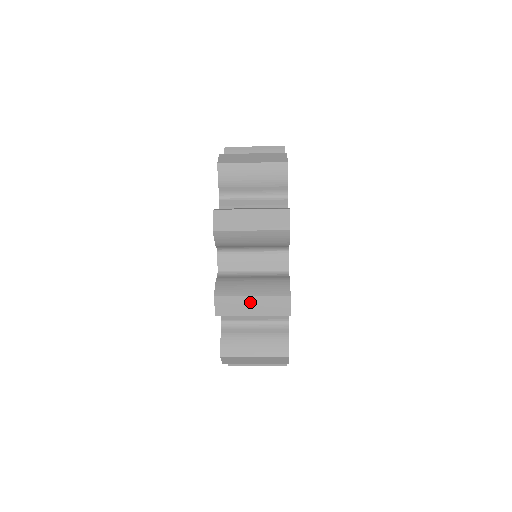
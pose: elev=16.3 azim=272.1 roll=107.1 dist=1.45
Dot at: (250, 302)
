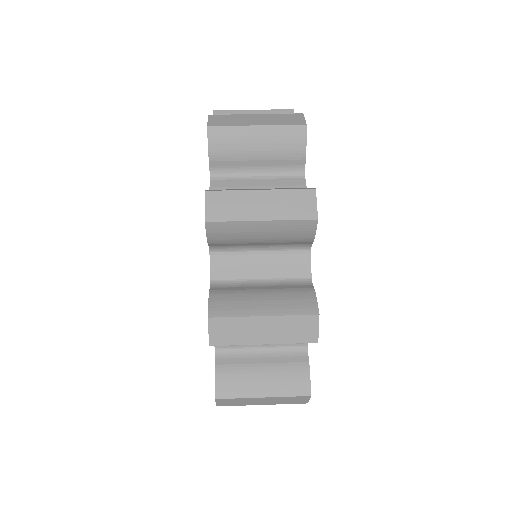
Dot at: (260, 325)
